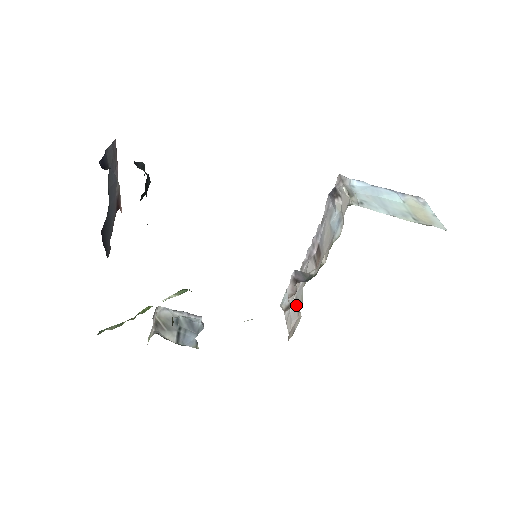
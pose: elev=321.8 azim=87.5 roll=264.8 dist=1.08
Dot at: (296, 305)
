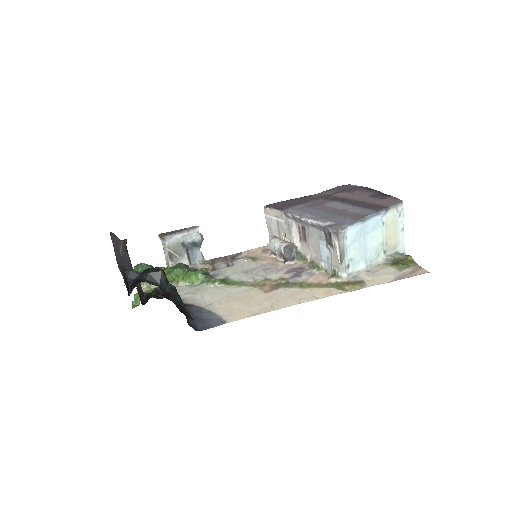
Dot at: (277, 228)
